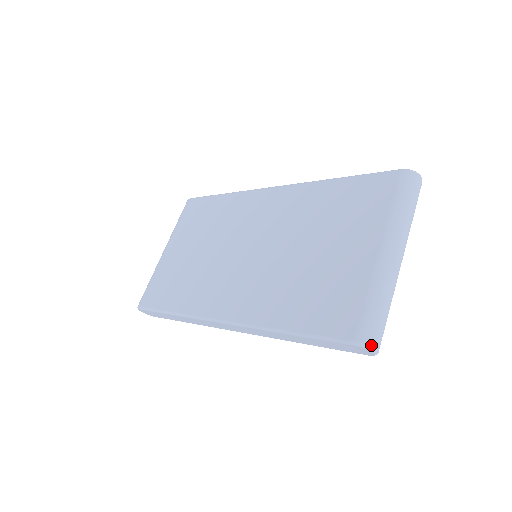
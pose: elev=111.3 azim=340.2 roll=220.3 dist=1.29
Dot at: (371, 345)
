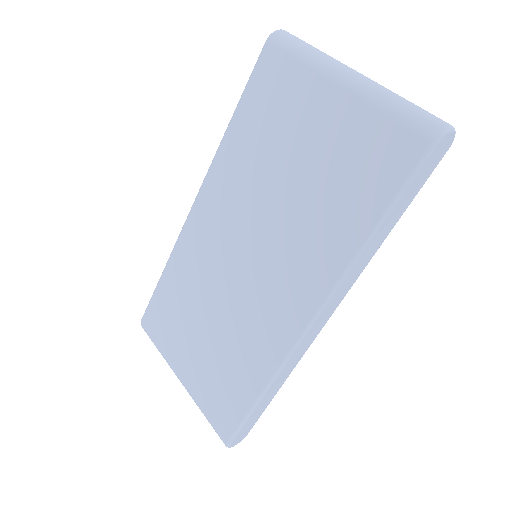
Dot at: (446, 126)
